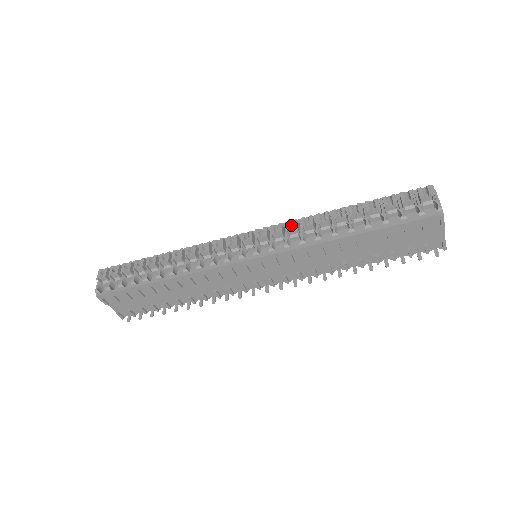
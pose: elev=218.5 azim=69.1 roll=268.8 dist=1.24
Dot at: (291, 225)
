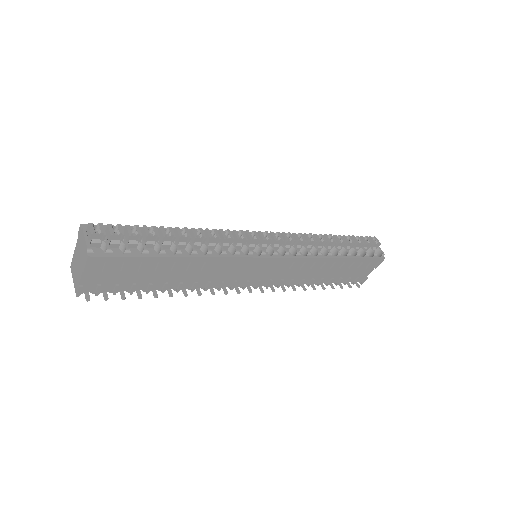
Dot at: (295, 237)
